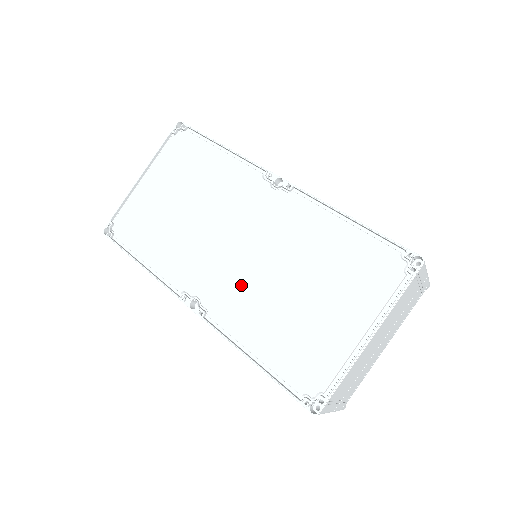
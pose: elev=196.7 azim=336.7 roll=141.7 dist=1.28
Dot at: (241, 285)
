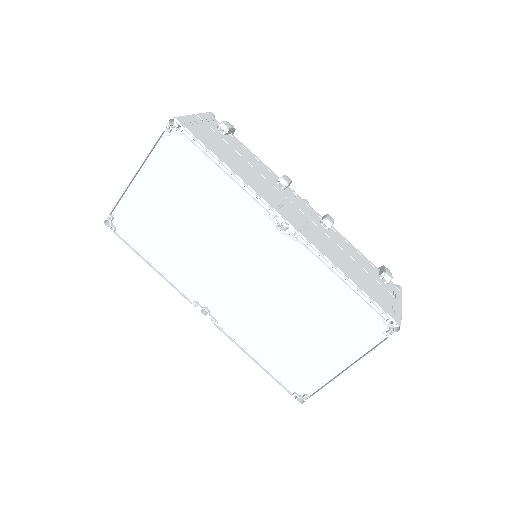
Dot at: (247, 309)
